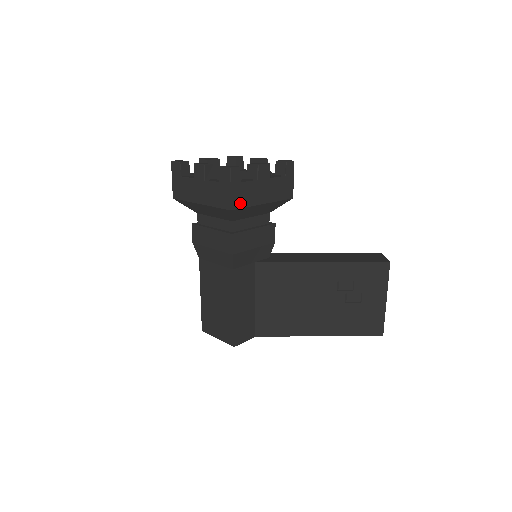
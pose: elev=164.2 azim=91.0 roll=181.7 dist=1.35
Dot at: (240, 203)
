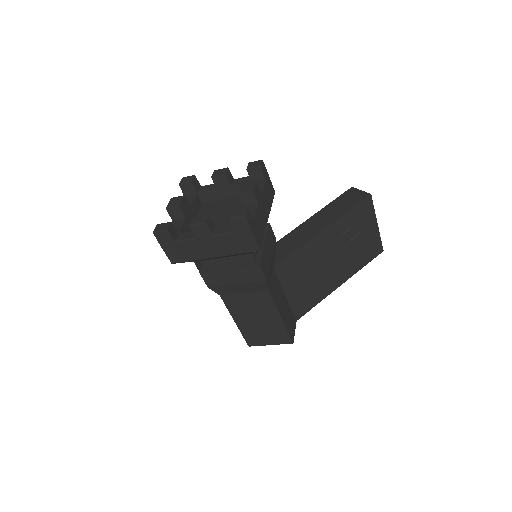
Dot at: (260, 237)
